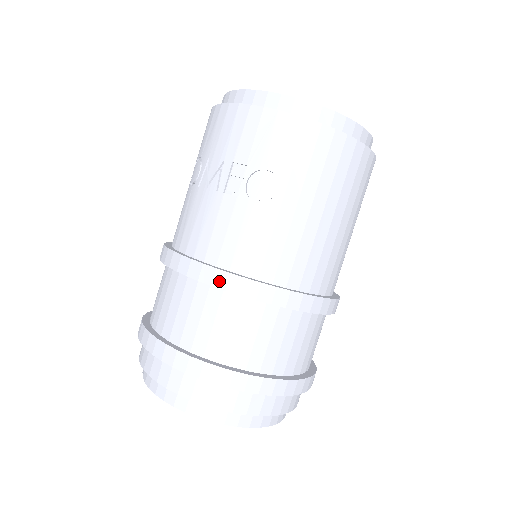
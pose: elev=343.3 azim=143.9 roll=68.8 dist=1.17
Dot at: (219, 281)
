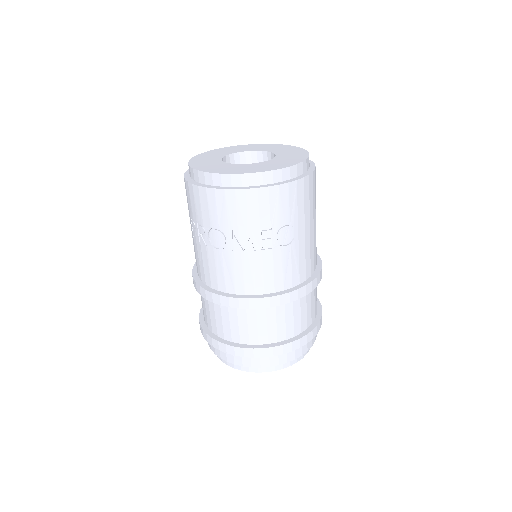
Dot at: (284, 300)
